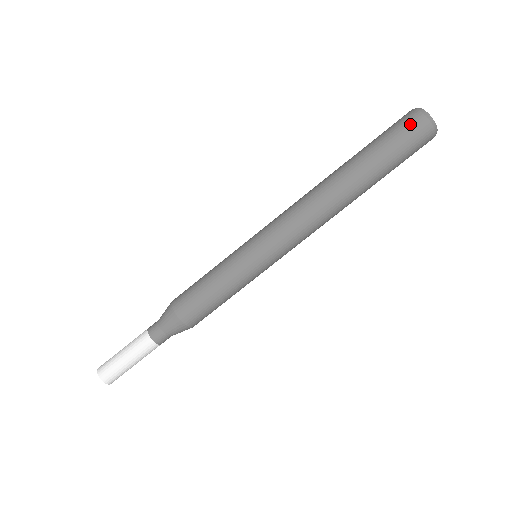
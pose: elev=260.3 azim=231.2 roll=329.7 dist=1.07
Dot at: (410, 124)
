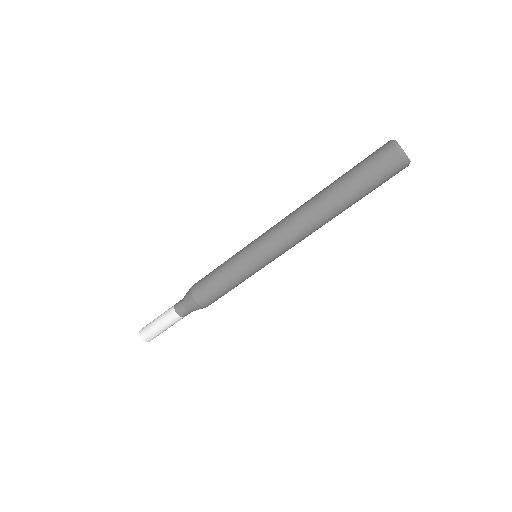
Dot at: (385, 158)
